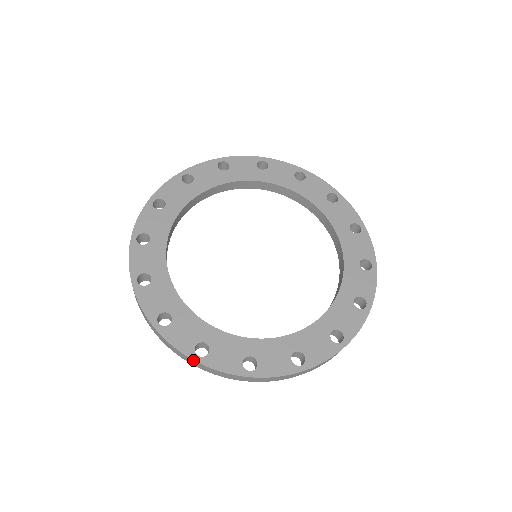
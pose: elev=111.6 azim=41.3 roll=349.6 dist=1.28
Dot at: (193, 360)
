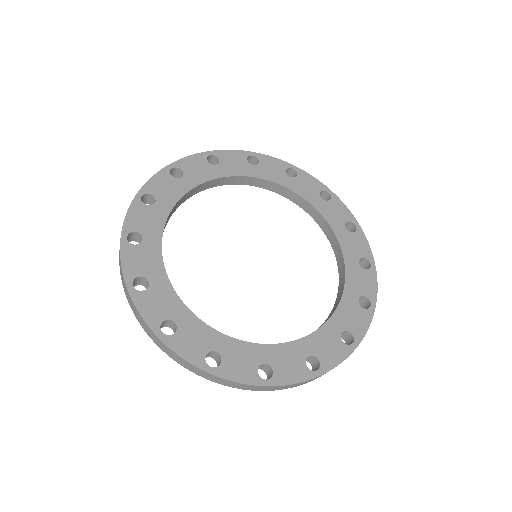
Dot at: (263, 386)
